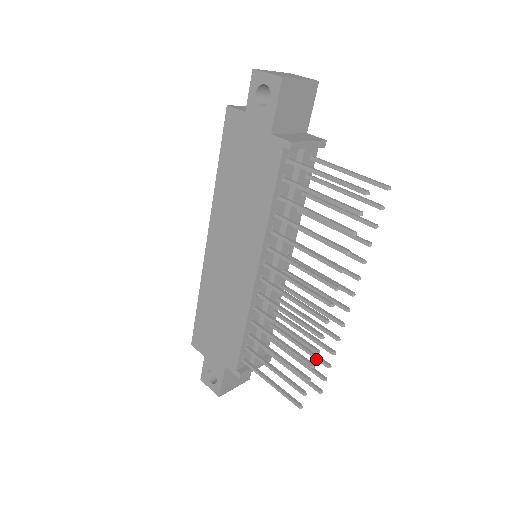
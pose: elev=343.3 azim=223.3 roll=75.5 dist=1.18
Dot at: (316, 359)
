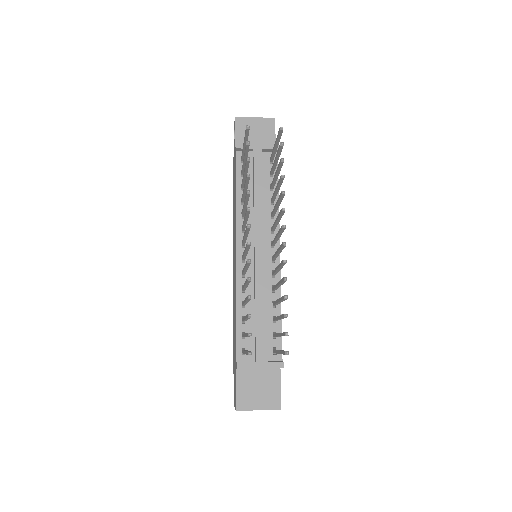
Dot at: (282, 317)
